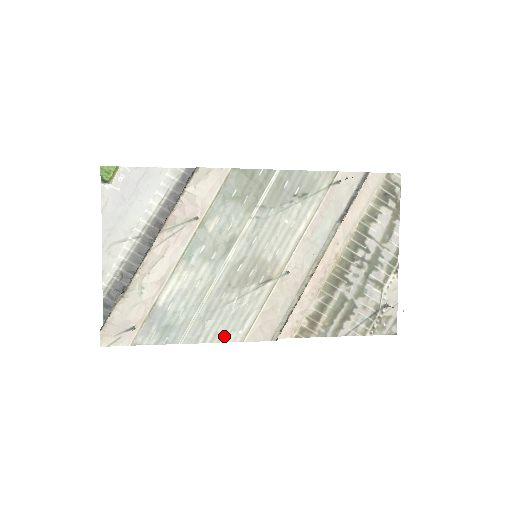
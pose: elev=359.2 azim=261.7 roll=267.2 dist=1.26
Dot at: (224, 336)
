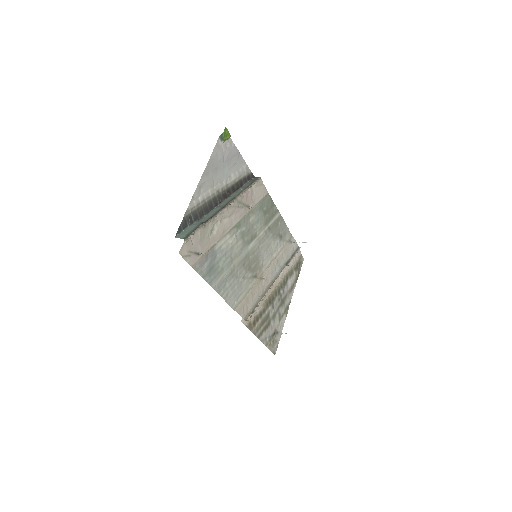
Dot at: (229, 299)
